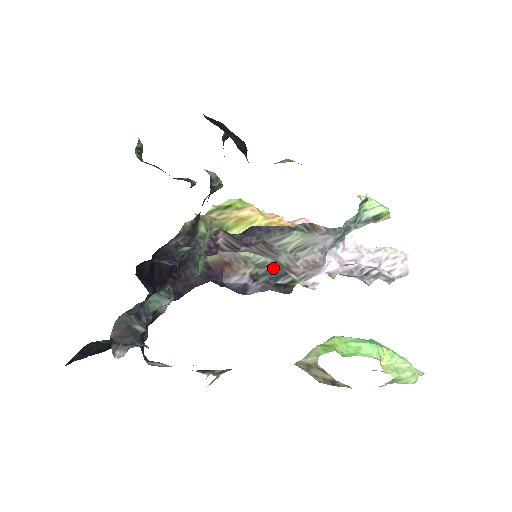
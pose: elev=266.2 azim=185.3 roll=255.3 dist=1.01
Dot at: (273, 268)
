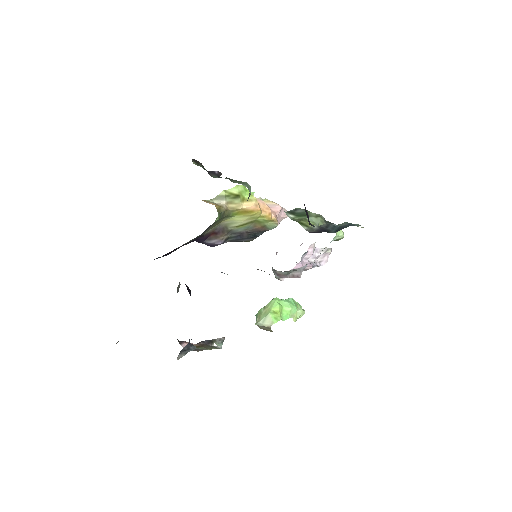
Dot at: (243, 235)
